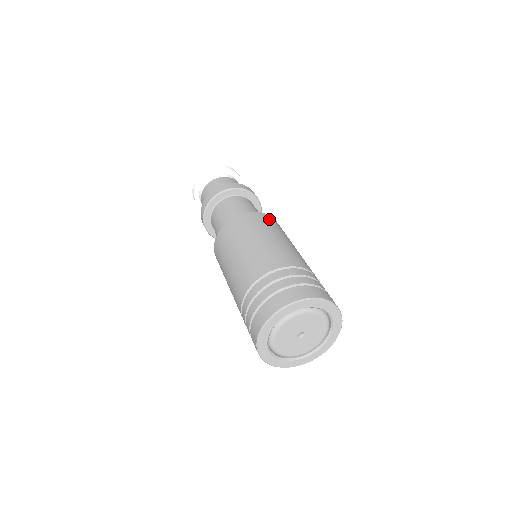
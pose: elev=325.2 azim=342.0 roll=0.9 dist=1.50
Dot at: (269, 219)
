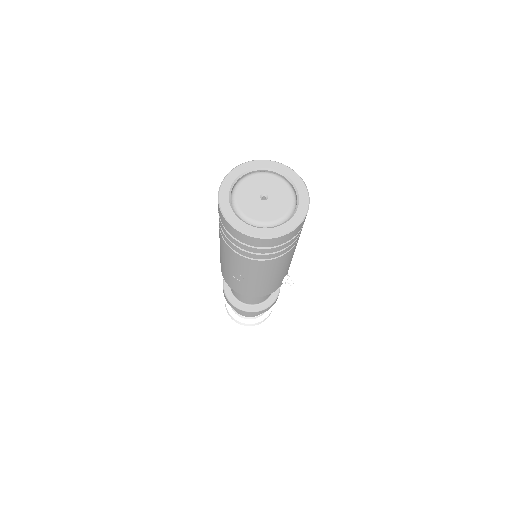
Dot at: occluded
